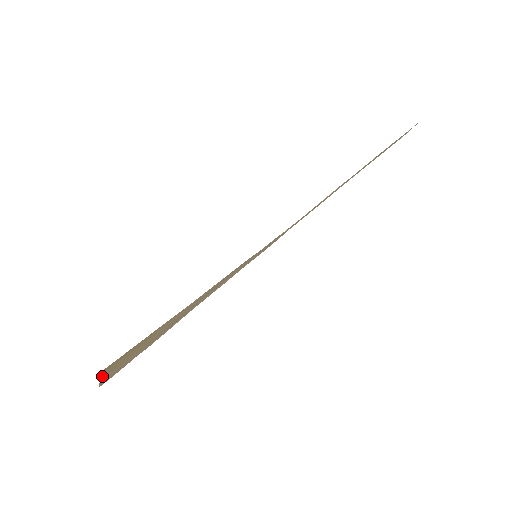
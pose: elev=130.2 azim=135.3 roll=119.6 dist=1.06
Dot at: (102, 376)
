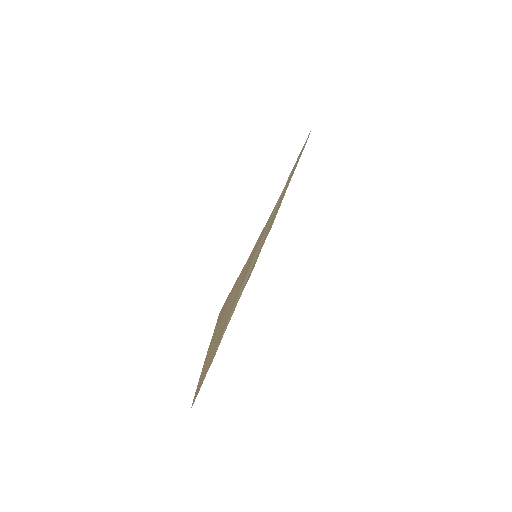
Dot at: (207, 352)
